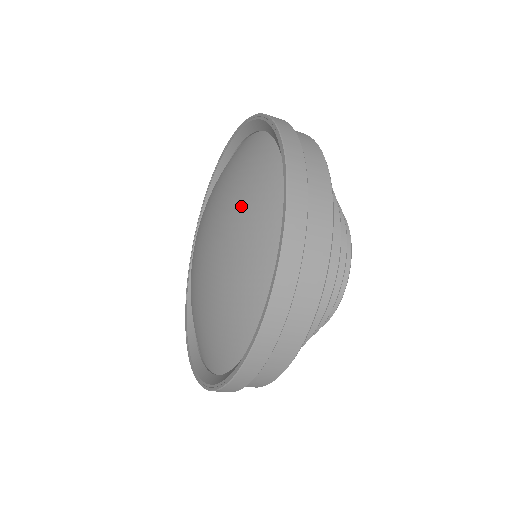
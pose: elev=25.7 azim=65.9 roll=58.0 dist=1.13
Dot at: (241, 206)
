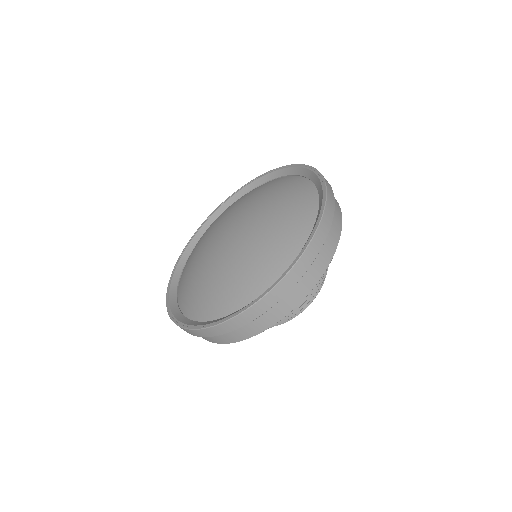
Dot at: (269, 192)
